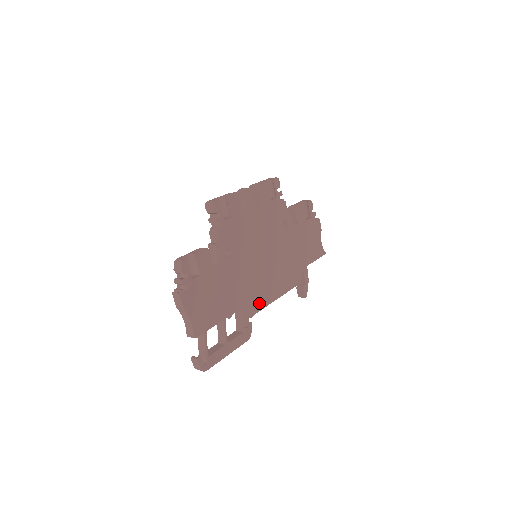
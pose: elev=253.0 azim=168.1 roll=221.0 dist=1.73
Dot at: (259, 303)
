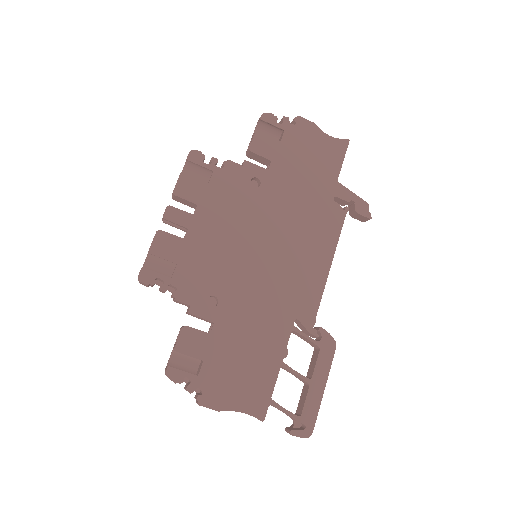
Dot at: (310, 298)
